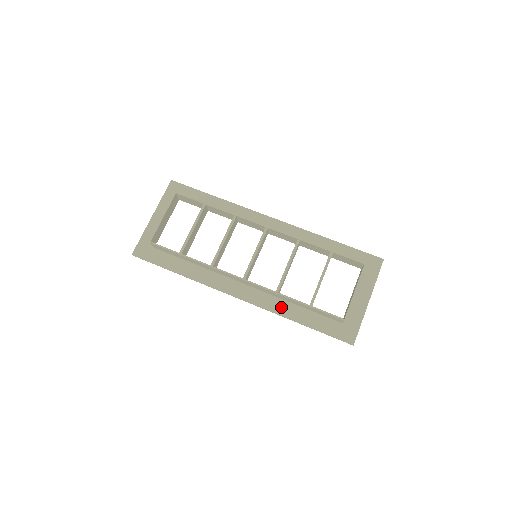
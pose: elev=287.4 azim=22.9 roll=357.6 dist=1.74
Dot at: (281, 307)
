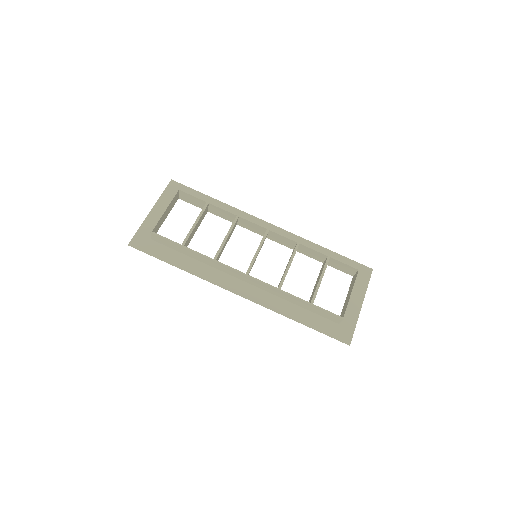
Dot at: (280, 305)
